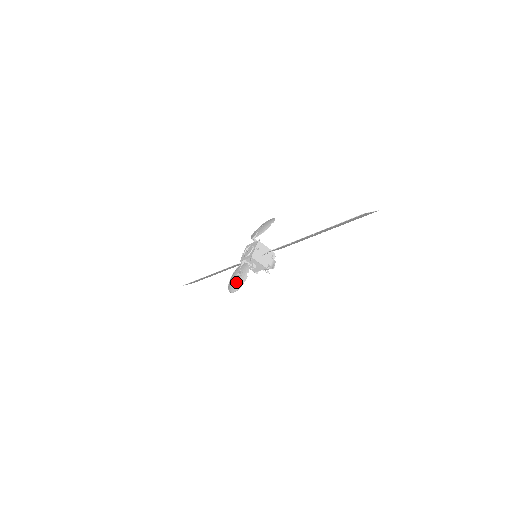
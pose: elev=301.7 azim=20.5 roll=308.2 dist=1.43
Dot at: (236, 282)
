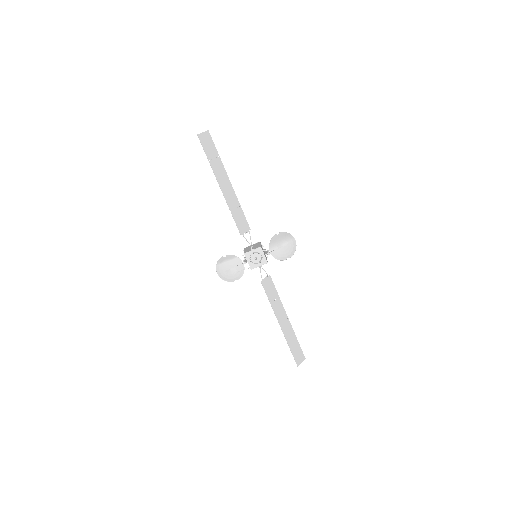
Dot at: (226, 273)
